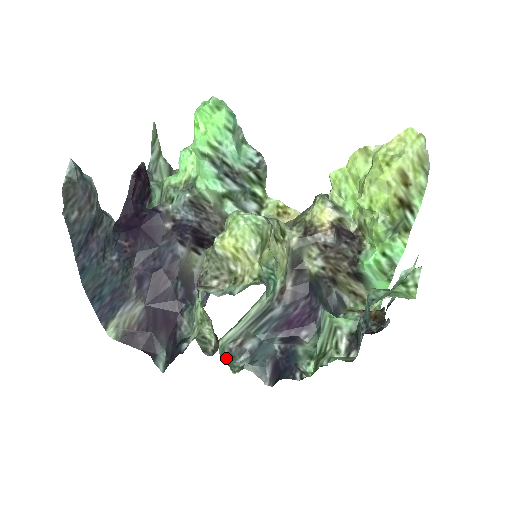
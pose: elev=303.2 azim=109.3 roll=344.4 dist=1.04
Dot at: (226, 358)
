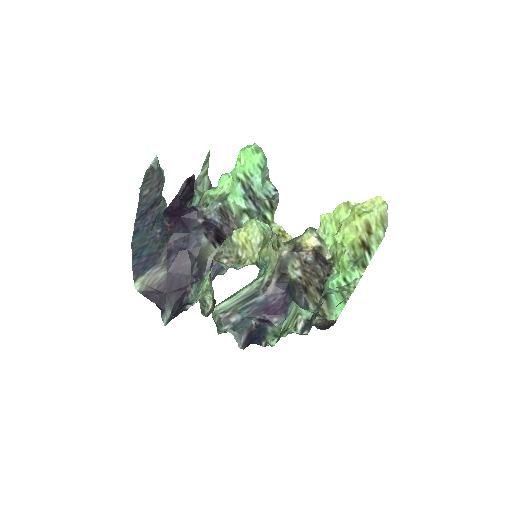
Dot at: (215, 323)
